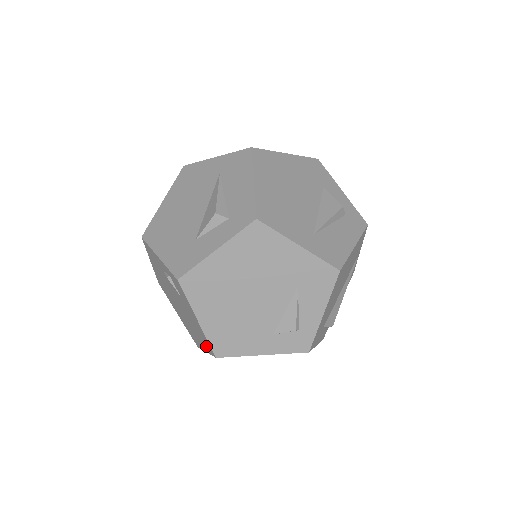
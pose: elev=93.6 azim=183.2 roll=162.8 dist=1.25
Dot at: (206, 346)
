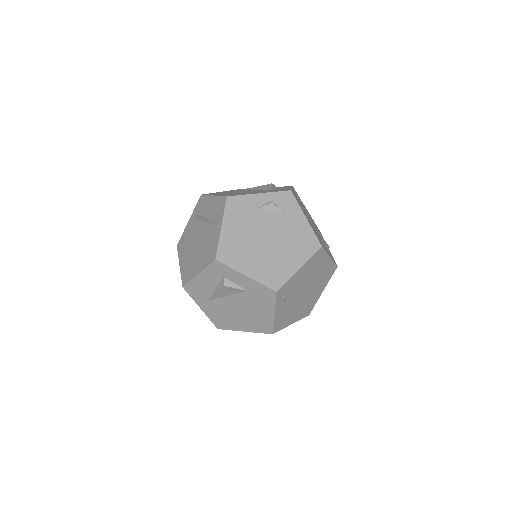
Dot at: (306, 251)
